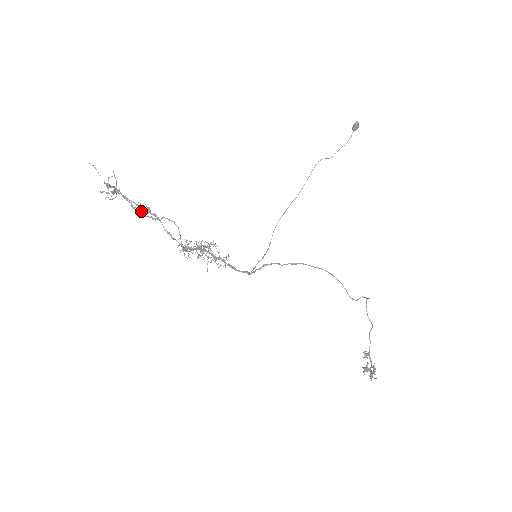
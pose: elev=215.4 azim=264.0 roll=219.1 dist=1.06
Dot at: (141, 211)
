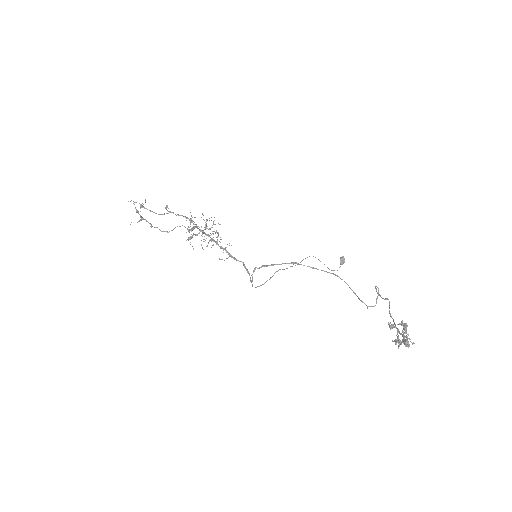
Dot at: occluded
